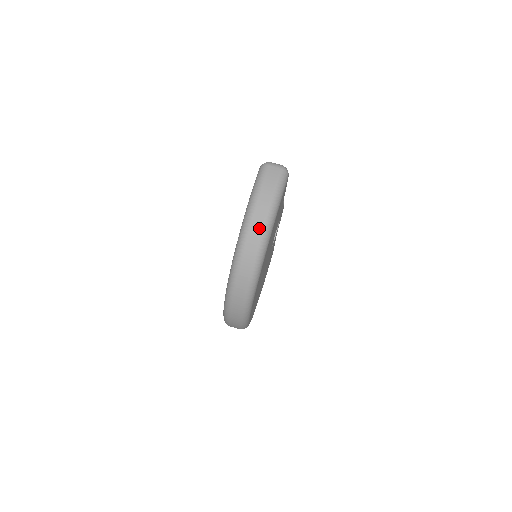
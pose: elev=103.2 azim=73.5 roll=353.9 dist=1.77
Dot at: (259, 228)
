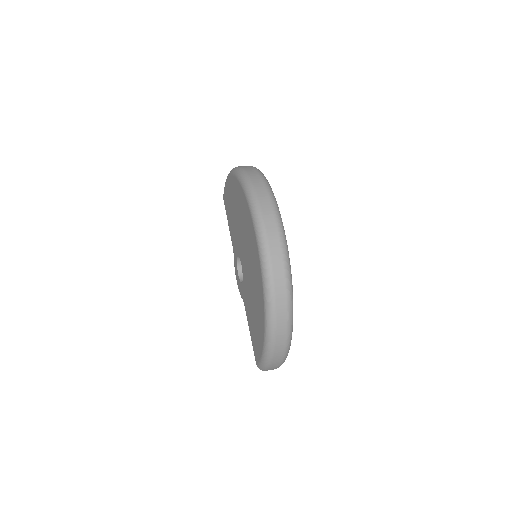
Dot at: occluded
